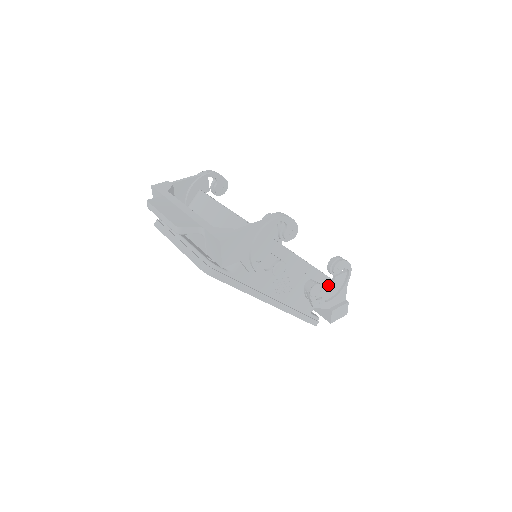
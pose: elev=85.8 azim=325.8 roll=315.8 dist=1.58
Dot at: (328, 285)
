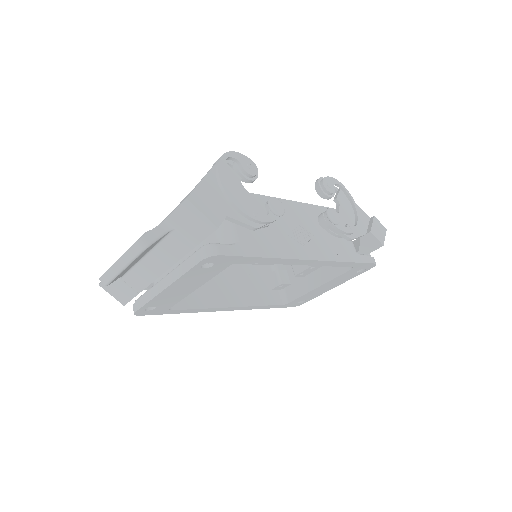
Dot at: (339, 210)
